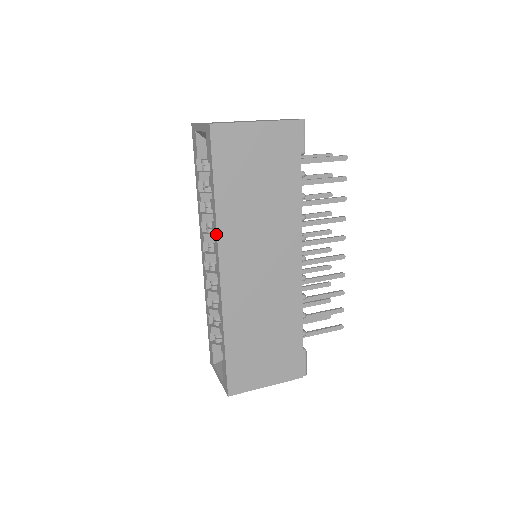
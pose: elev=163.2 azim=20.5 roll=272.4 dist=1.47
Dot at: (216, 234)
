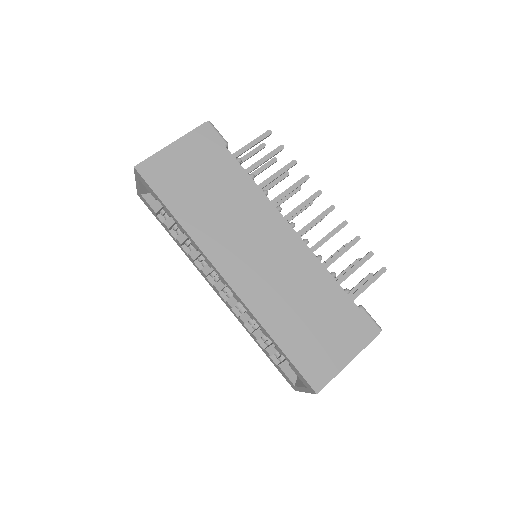
Dot at: (197, 247)
